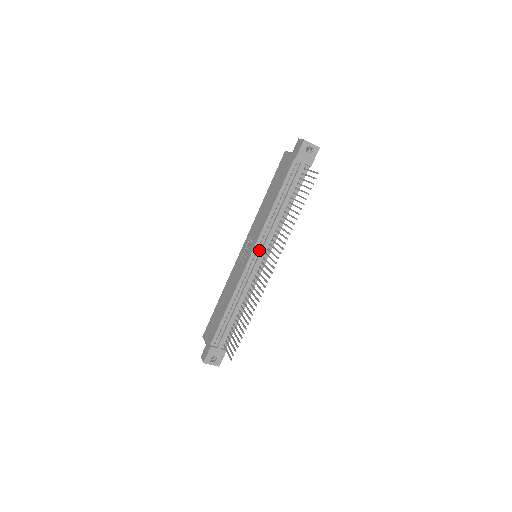
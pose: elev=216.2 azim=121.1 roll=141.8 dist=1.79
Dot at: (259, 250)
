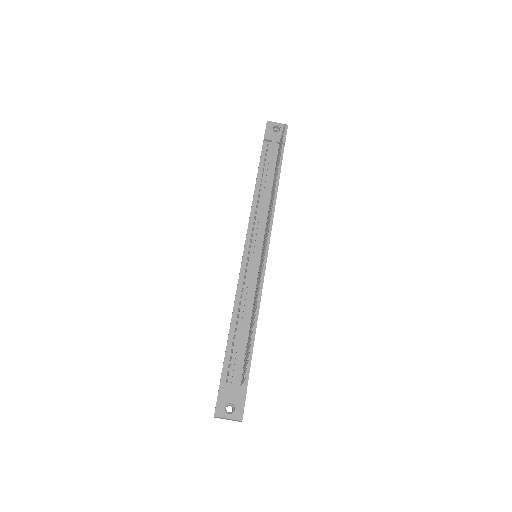
Dot at: (254, 240)
